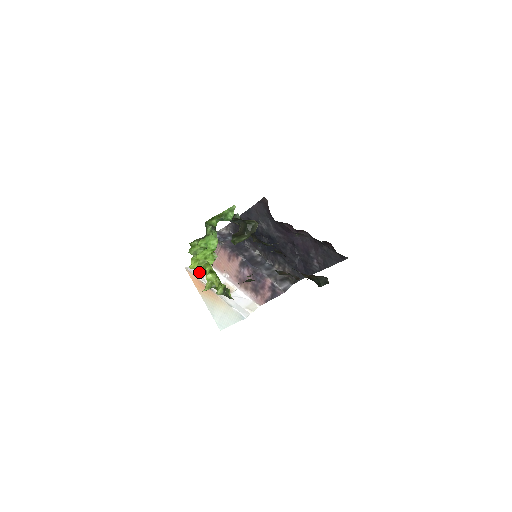
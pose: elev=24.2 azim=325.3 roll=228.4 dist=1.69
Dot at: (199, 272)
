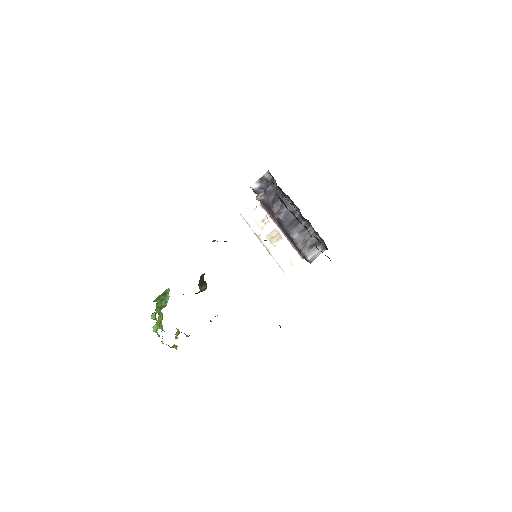
Dot at: (163, 330)
